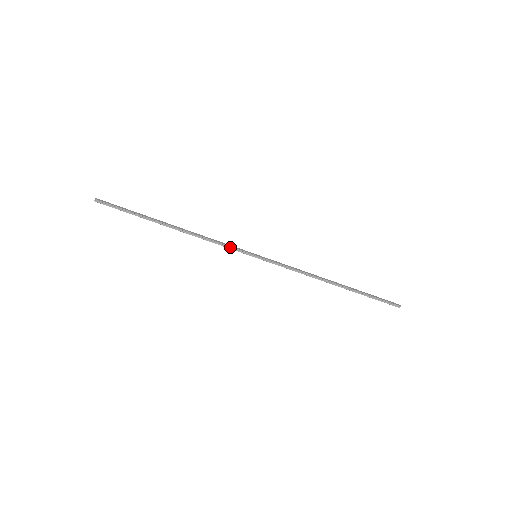
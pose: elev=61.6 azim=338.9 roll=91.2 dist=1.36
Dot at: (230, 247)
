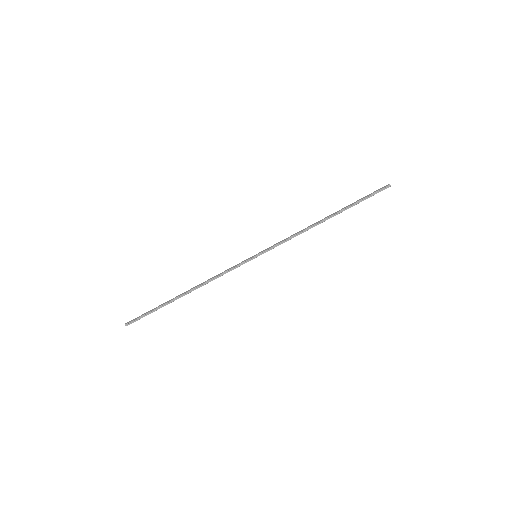
Dot at: (234, 268)
